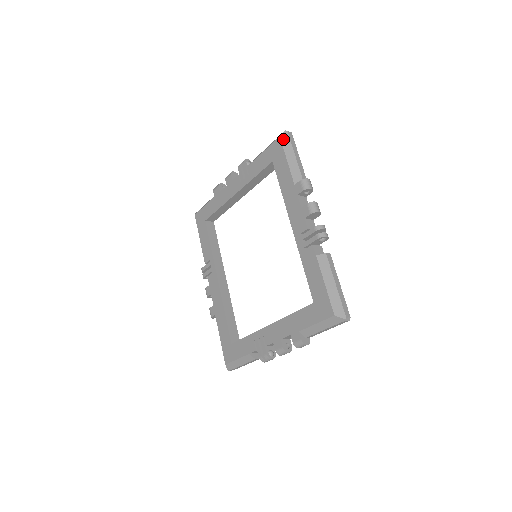
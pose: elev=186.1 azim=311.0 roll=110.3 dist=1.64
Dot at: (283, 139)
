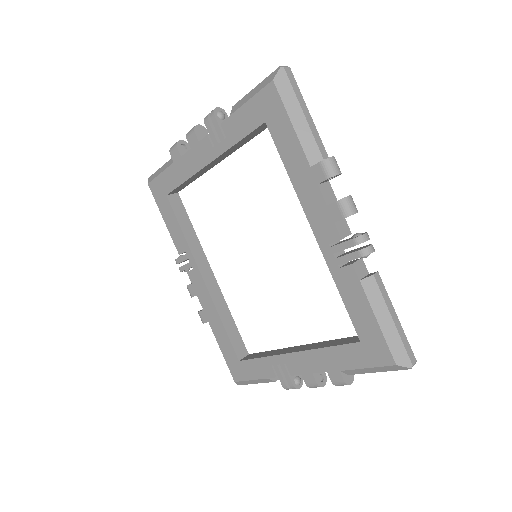
Dot at: (279, 84)
